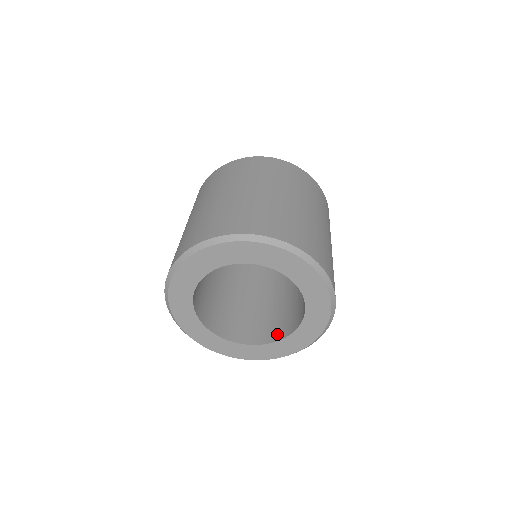
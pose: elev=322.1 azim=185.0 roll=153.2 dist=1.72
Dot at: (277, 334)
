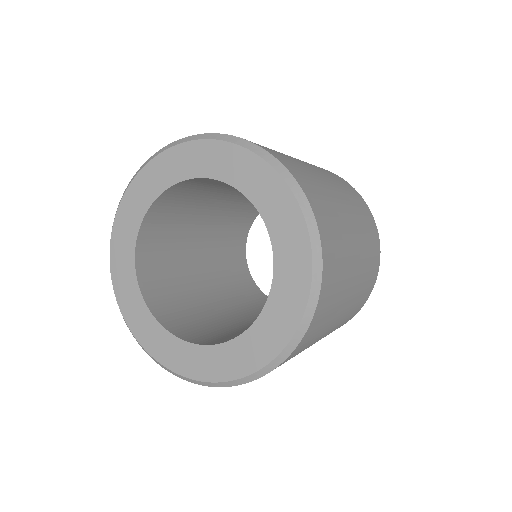
Dot at: (186, 333)
